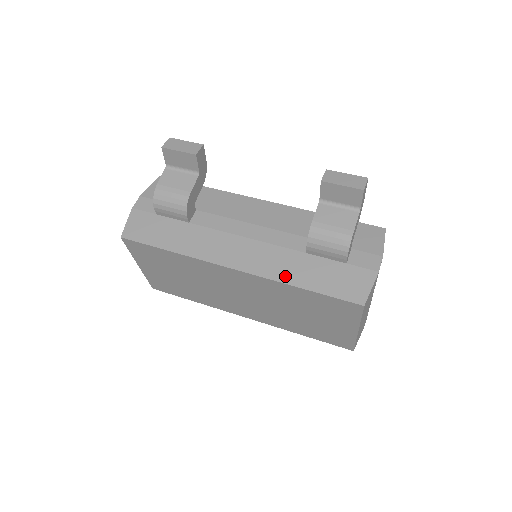
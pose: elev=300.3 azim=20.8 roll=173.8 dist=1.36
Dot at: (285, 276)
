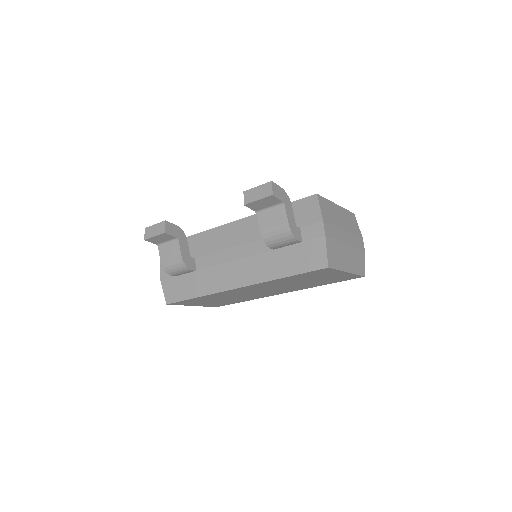
Dot at: (270, 275)
